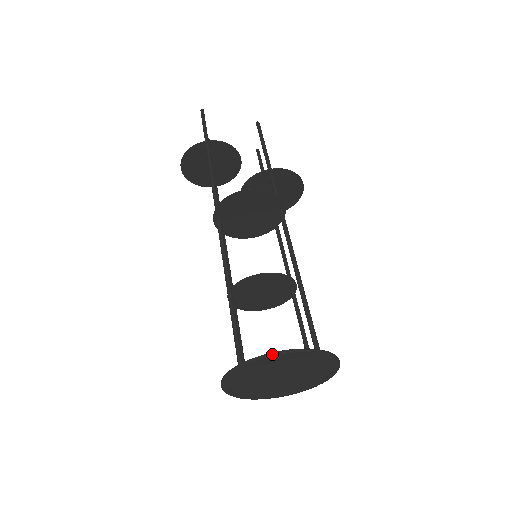
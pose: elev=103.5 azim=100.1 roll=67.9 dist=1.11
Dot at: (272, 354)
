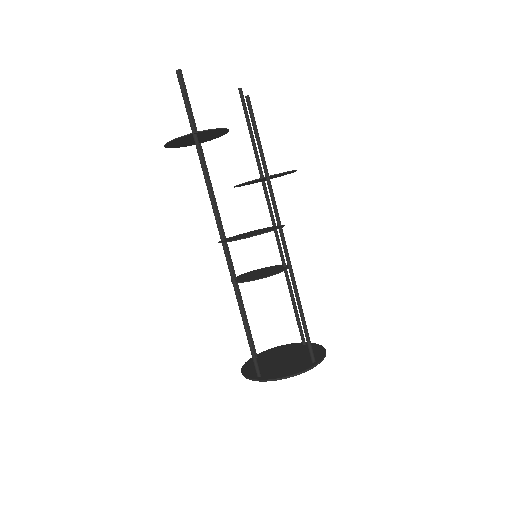
Dot at: occluded
